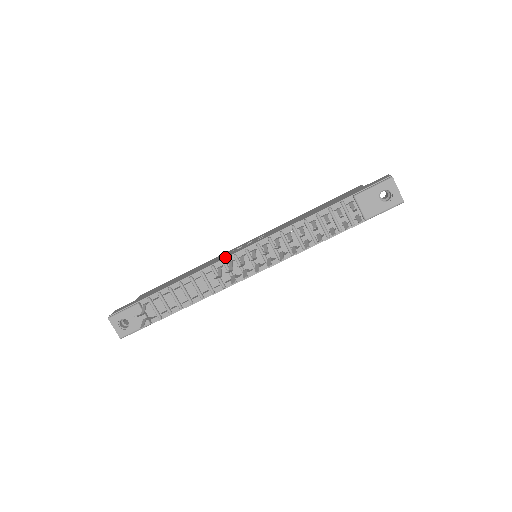
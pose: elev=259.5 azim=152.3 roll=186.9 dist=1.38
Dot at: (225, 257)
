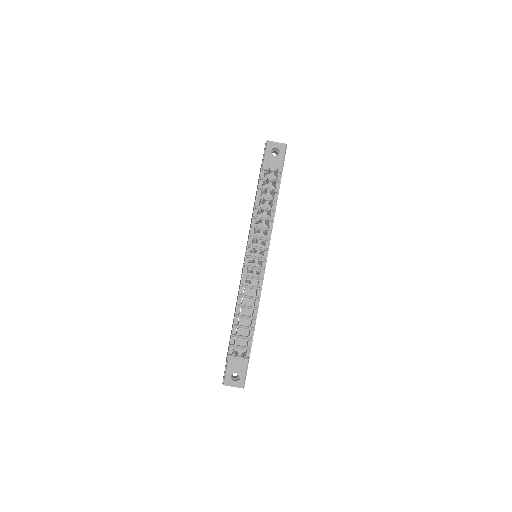
Dot at: (242, 274)
